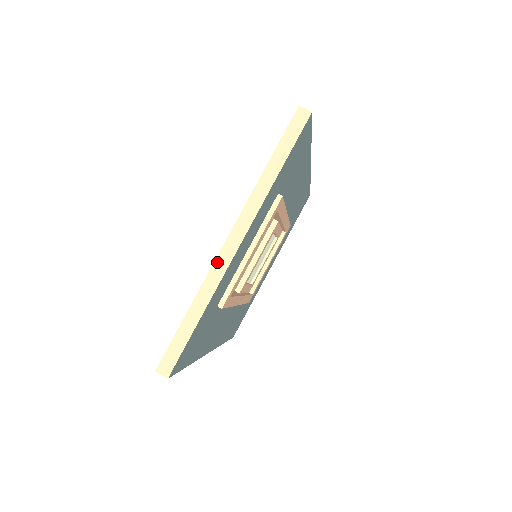
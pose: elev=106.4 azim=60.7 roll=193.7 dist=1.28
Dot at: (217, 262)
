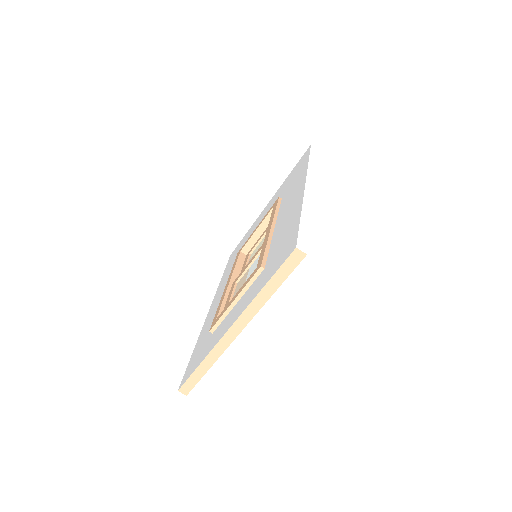
Dot at: (221, 342)
